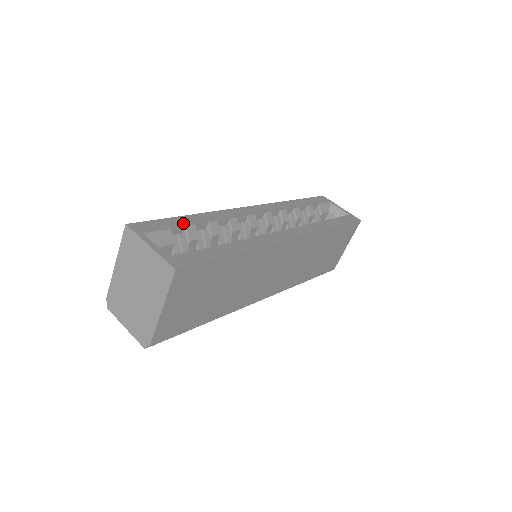
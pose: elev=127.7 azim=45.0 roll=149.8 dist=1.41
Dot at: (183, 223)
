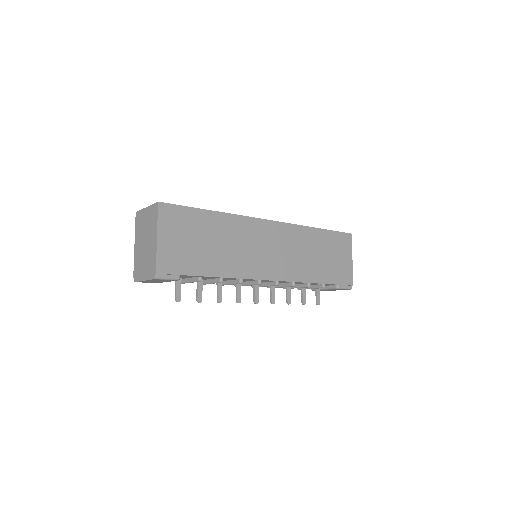
Dot at: occluded
